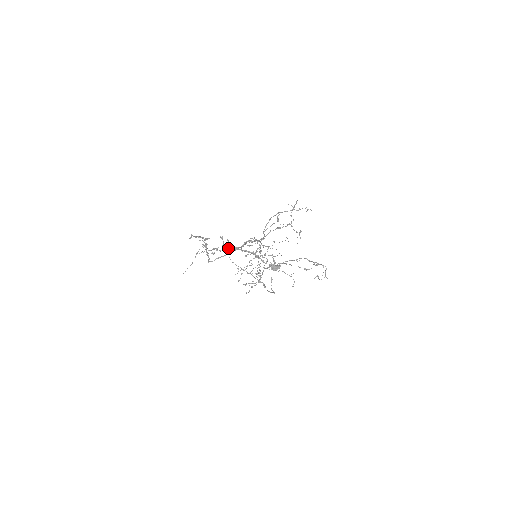
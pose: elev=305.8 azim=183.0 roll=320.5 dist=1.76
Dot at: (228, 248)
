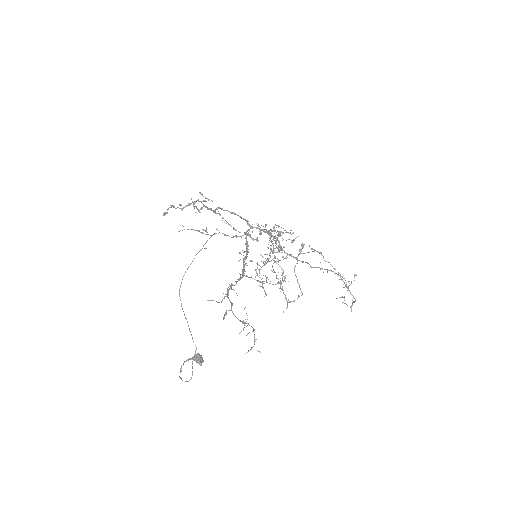
Dot at: occluded
